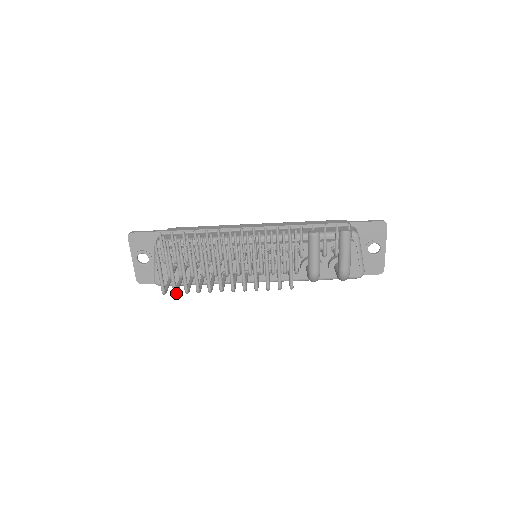
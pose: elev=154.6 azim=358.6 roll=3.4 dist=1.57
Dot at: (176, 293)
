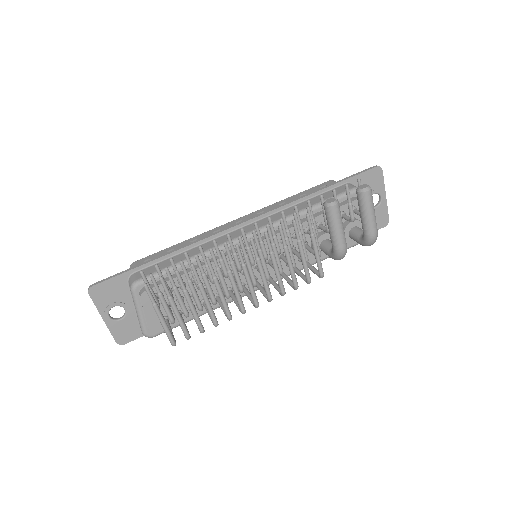
Dot at: (189, 338)
